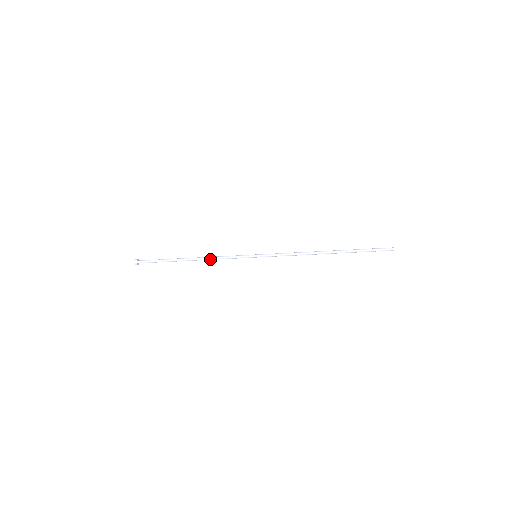
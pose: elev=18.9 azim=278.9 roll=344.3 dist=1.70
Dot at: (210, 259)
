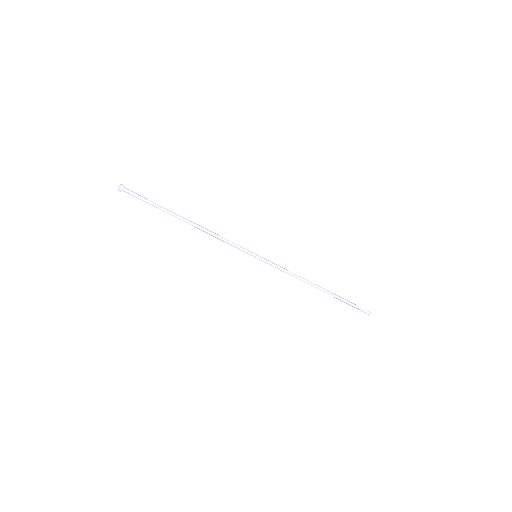
Dot at: (209, 233)
